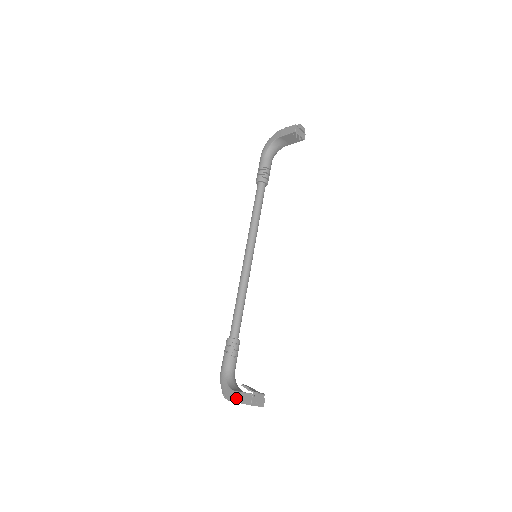
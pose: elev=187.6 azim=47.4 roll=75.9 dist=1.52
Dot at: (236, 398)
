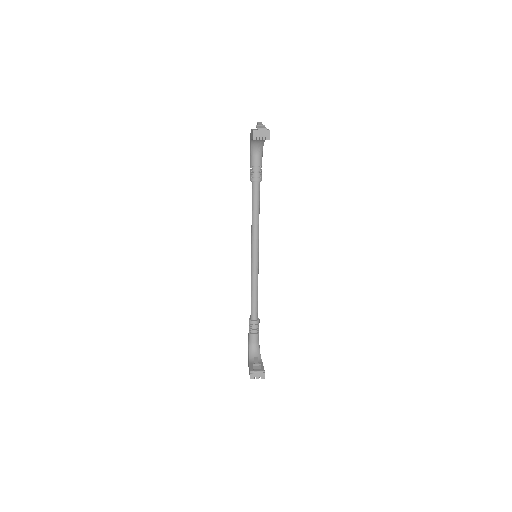
Dot at: occluded
